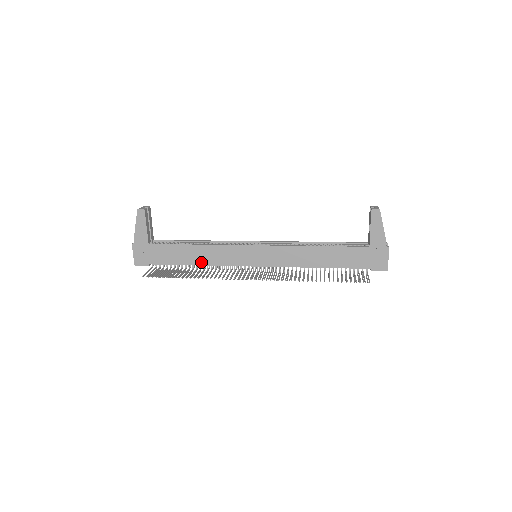
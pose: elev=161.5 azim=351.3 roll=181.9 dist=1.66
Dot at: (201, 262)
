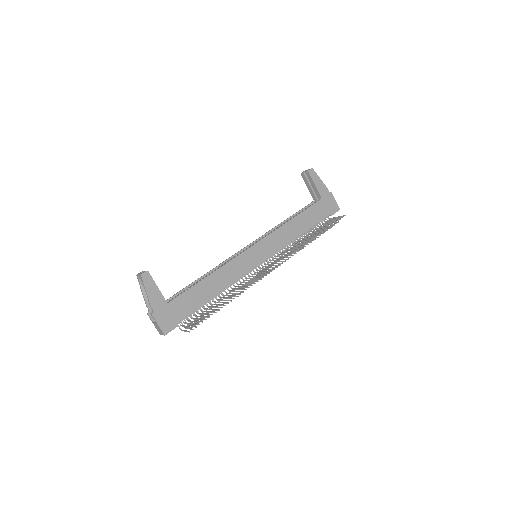
Dot at: (221, 289)
